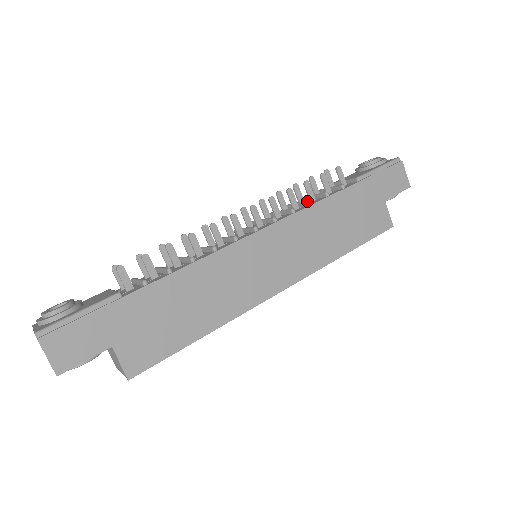
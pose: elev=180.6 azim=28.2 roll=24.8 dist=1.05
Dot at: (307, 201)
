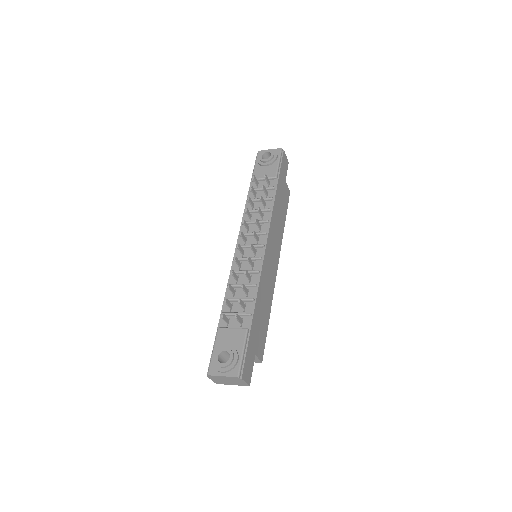
Dot at: (268, 210)
